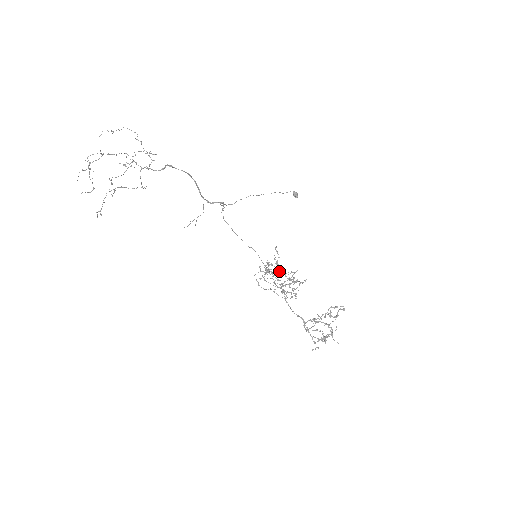
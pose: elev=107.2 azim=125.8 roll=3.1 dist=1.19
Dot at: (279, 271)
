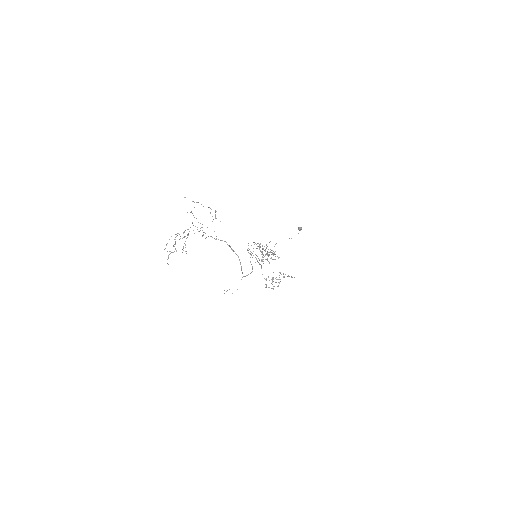
Dot at: (265, 251)
